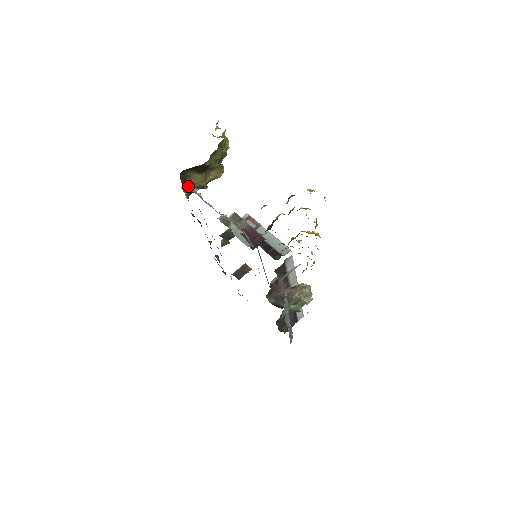
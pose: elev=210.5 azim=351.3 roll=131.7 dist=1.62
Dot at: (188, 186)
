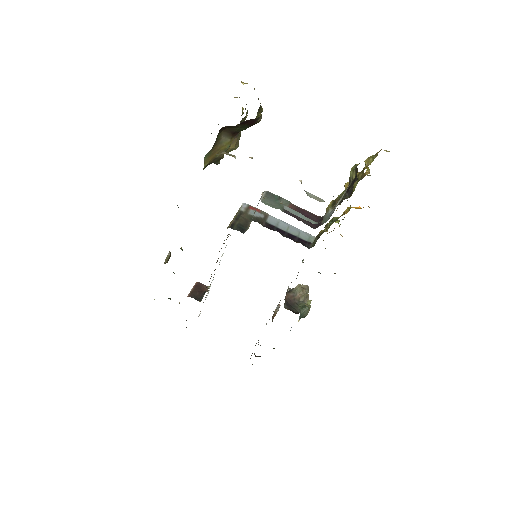
Dot at: (211, 155)
